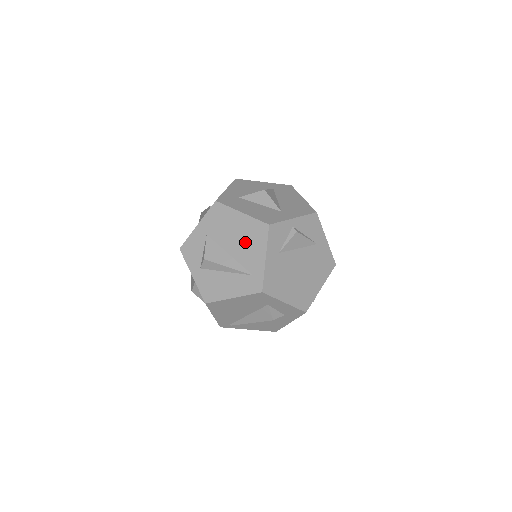
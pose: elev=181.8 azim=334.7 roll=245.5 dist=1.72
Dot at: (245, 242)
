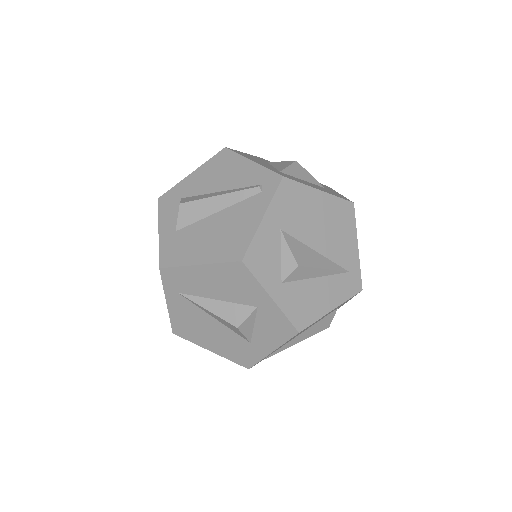
Dot at: (332, 230)
